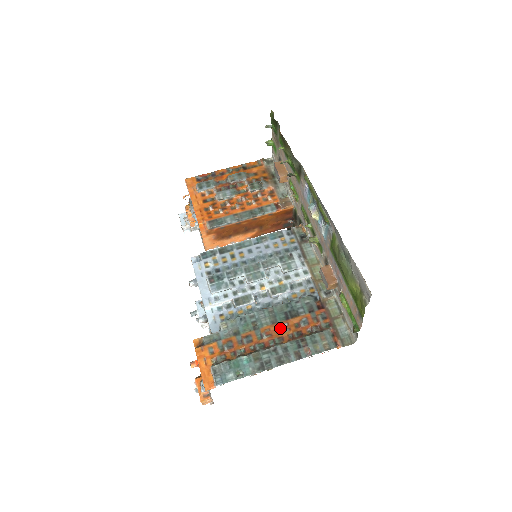
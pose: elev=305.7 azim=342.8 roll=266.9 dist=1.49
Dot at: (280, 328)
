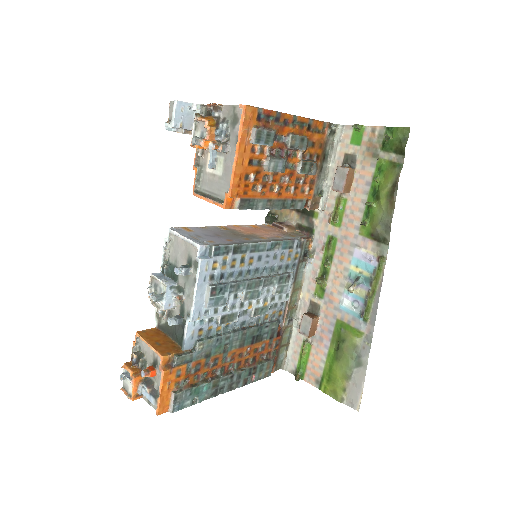
Dot at: (244, 353)
